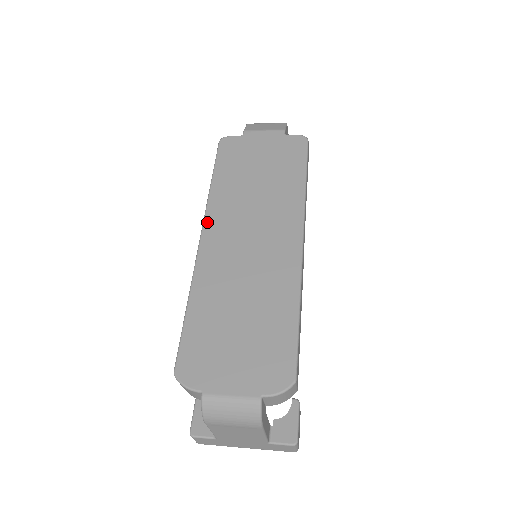
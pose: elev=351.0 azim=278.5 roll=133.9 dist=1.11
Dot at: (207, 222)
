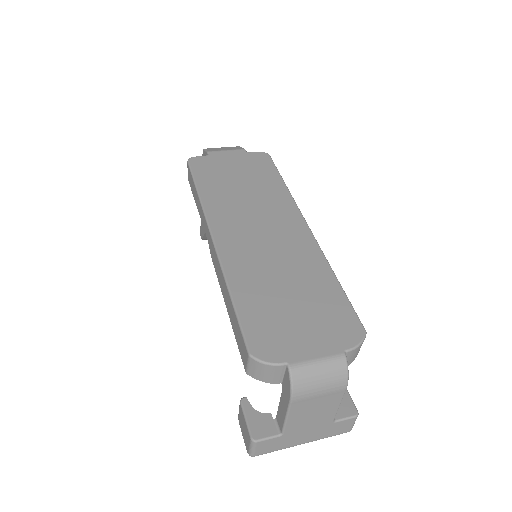
Dot at: (212, 223)
